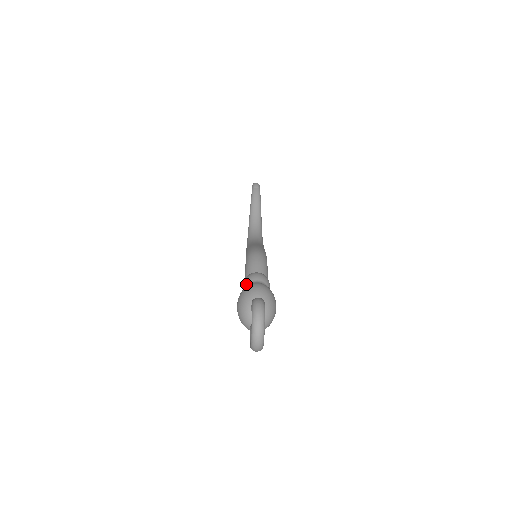
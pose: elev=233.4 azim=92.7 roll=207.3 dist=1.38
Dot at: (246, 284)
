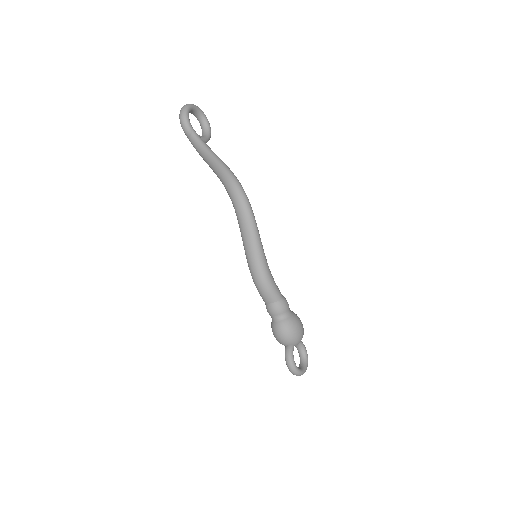
Dot at: occluded
